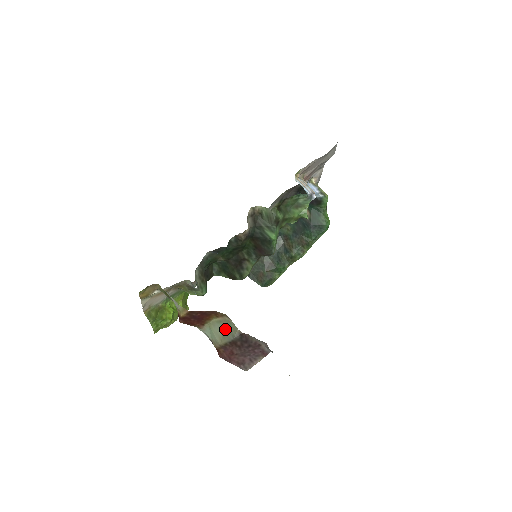
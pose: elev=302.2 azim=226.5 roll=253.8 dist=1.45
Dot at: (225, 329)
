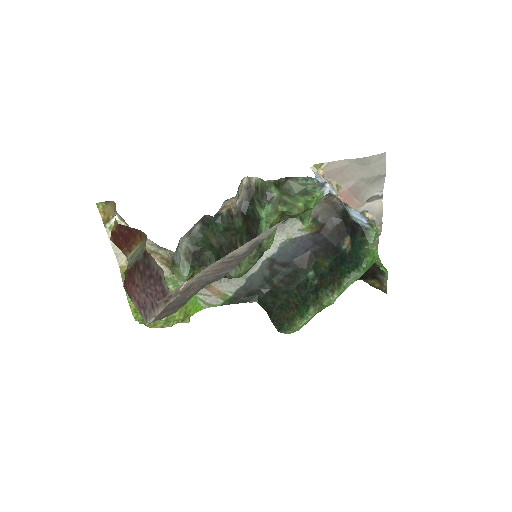
Dot at: (140, 252)
